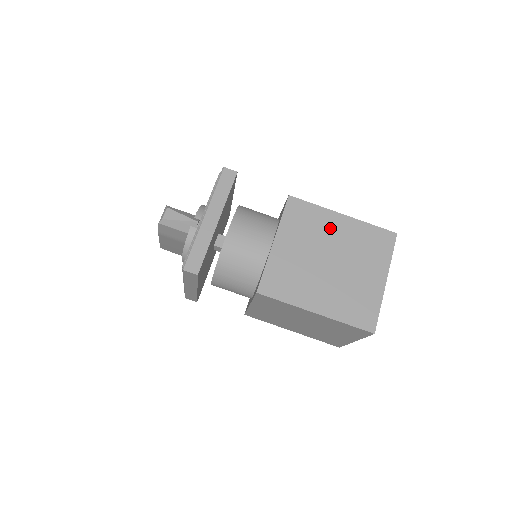
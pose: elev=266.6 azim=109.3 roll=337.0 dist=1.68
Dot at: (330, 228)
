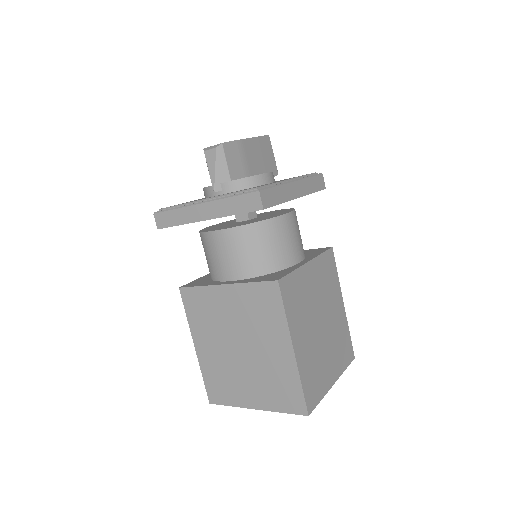
Dot at: (271, 339)
